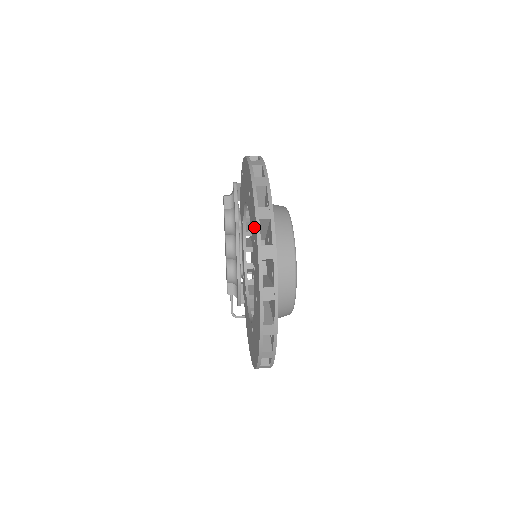
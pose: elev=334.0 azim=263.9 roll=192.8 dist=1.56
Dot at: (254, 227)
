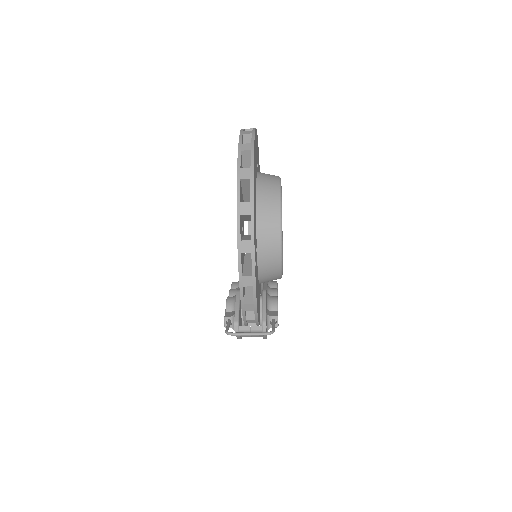
Dot at: occluded
